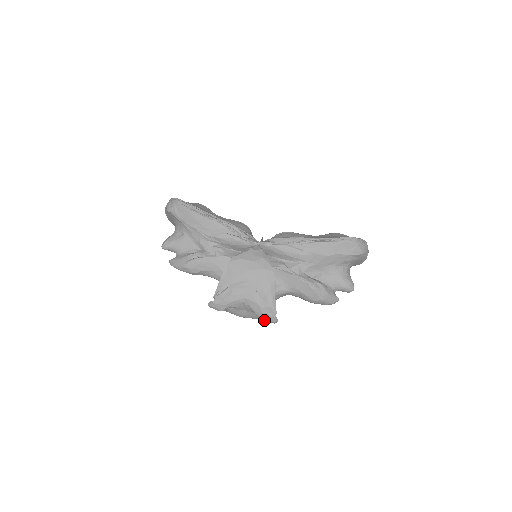
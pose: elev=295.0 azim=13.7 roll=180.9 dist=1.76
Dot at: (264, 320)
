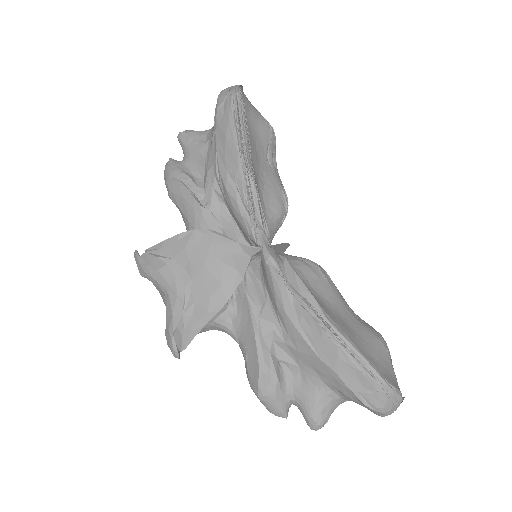
Dot at: (166, 339)
